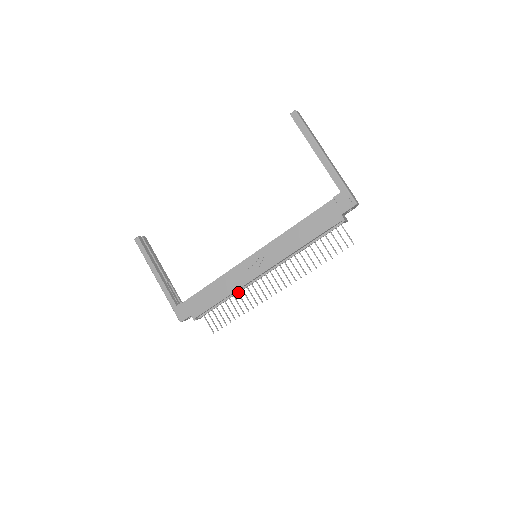
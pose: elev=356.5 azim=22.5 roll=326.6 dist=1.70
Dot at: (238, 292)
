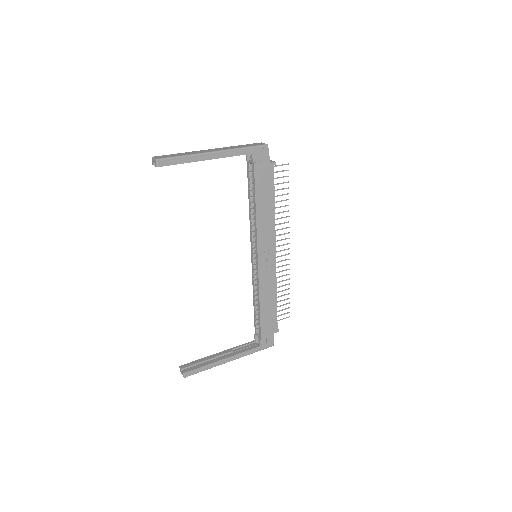
Dot at: occluded
